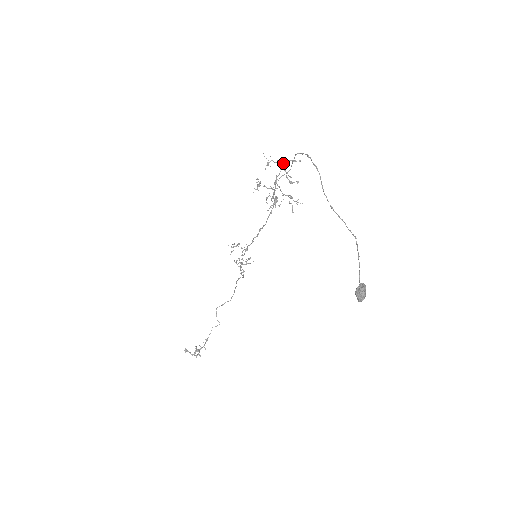
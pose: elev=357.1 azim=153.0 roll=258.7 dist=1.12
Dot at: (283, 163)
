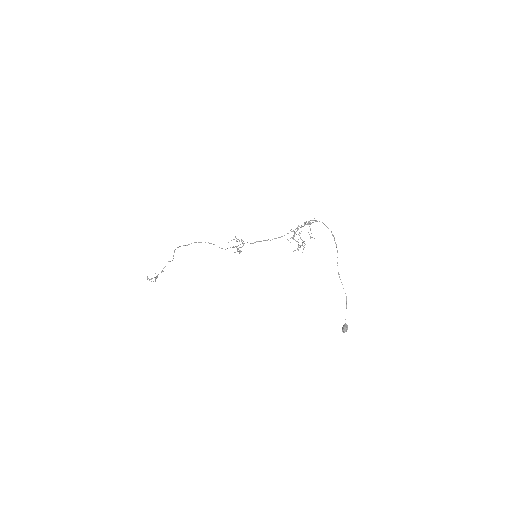
Dot at: occluded
